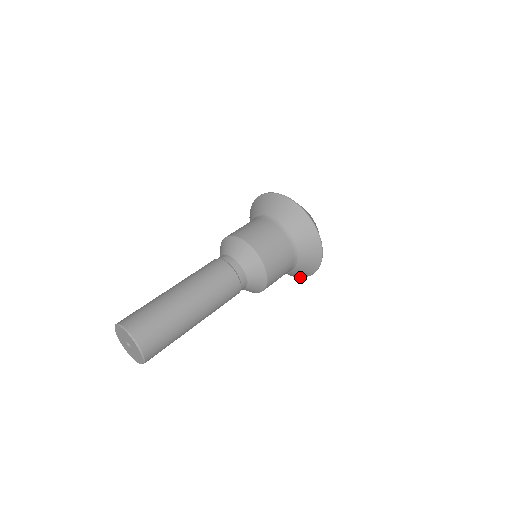
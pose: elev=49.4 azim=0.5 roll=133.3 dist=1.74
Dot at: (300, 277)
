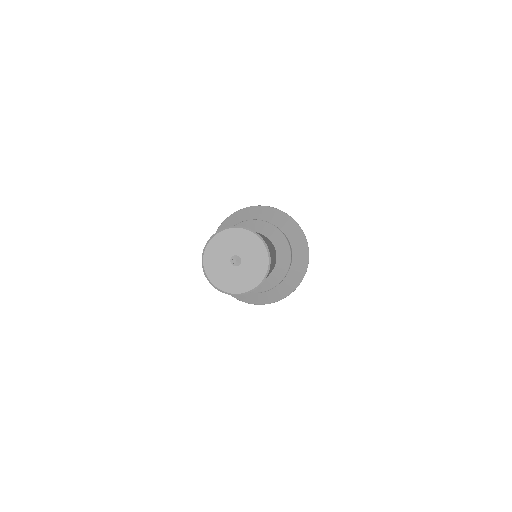
Dot at: (289, 294)
